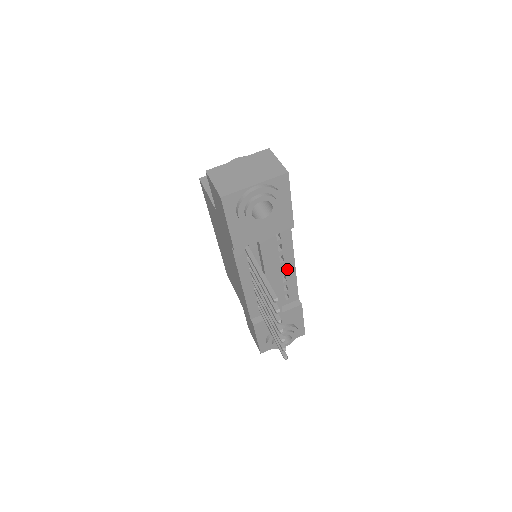
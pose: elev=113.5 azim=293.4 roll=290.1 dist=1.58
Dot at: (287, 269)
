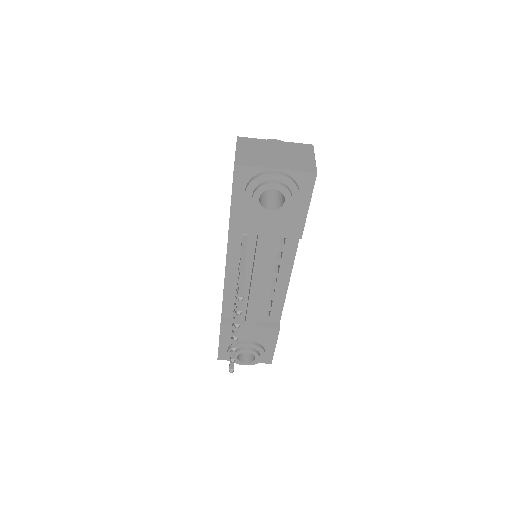
Dot at: (279, 283)
